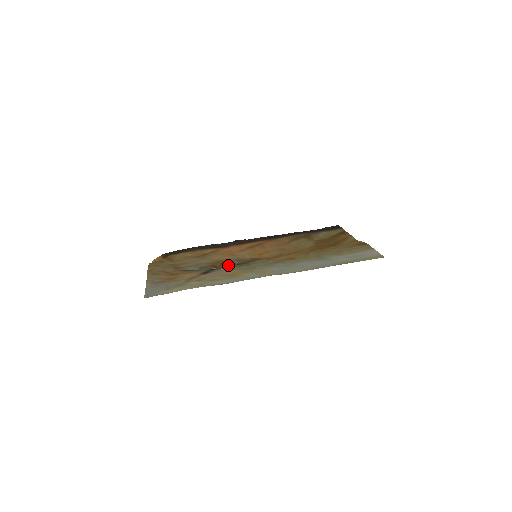
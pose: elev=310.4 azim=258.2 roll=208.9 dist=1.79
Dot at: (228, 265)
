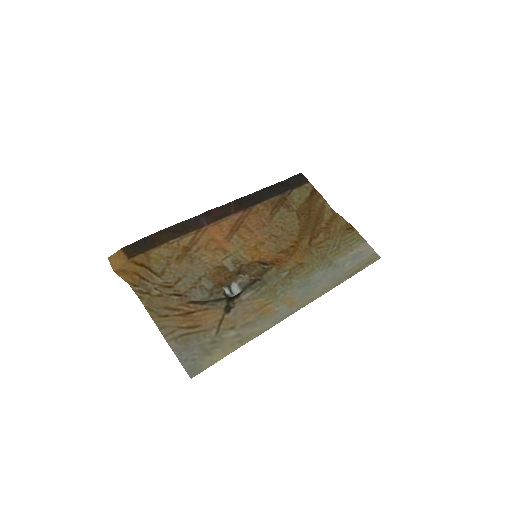
Dot at: (241, 284)
